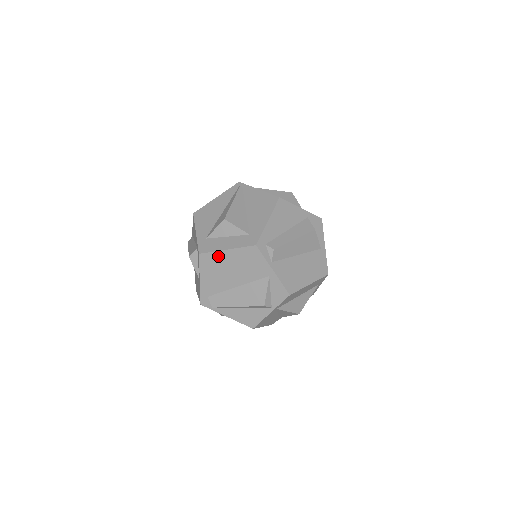
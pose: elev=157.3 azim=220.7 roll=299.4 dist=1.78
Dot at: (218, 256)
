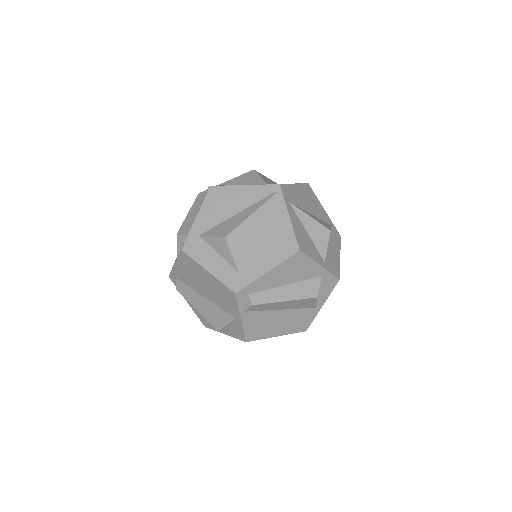
Dot at: (198, 267)
